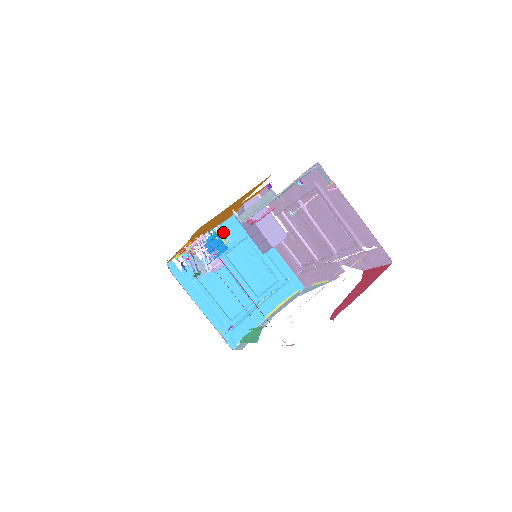
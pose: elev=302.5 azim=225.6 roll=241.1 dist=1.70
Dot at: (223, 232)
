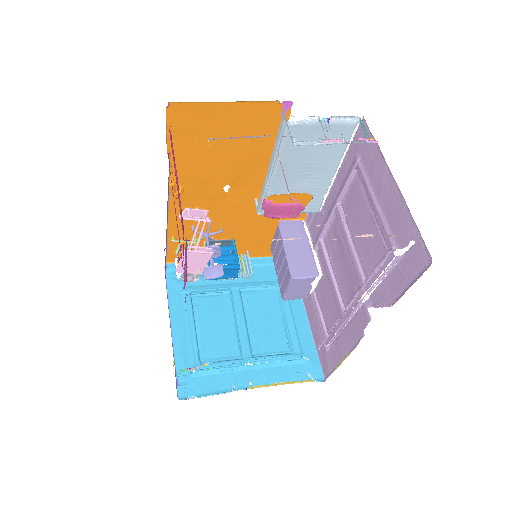
Dot at: (249, 260)
